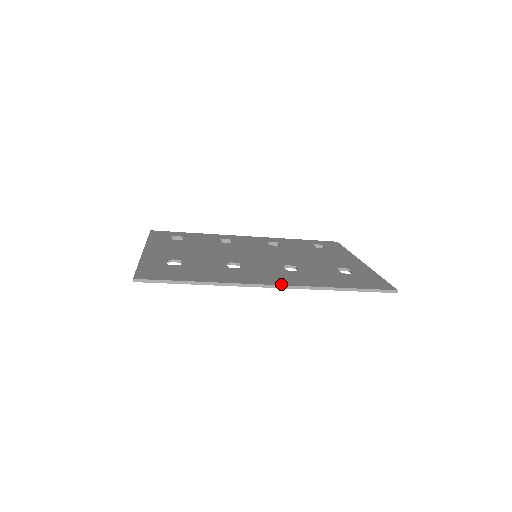
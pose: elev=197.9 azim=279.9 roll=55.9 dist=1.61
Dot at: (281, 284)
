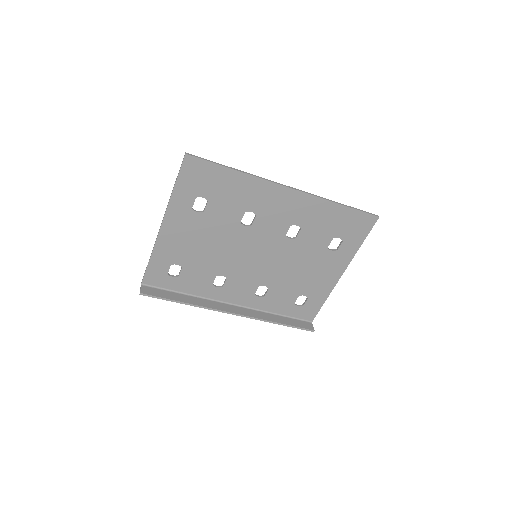
Dot at: (295, 190)
